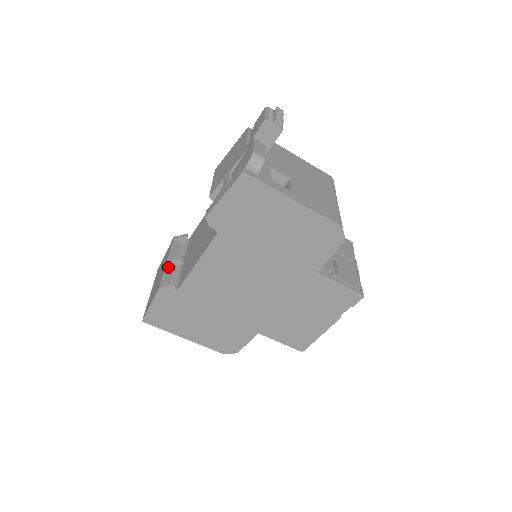
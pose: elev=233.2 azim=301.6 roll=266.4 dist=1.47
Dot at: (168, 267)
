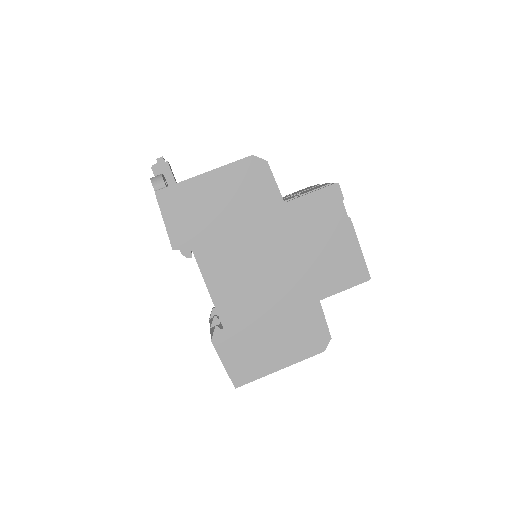
Dot at: (212, 330)
